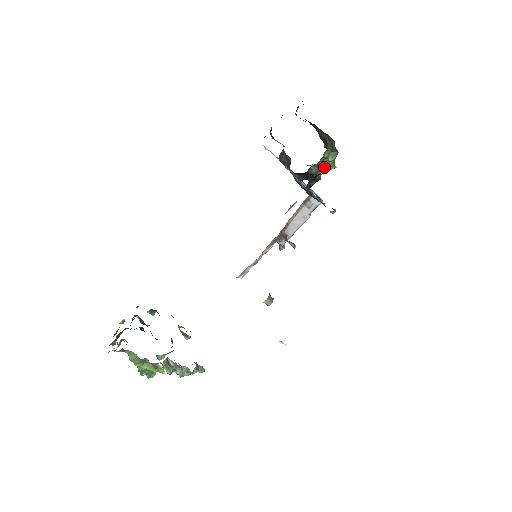
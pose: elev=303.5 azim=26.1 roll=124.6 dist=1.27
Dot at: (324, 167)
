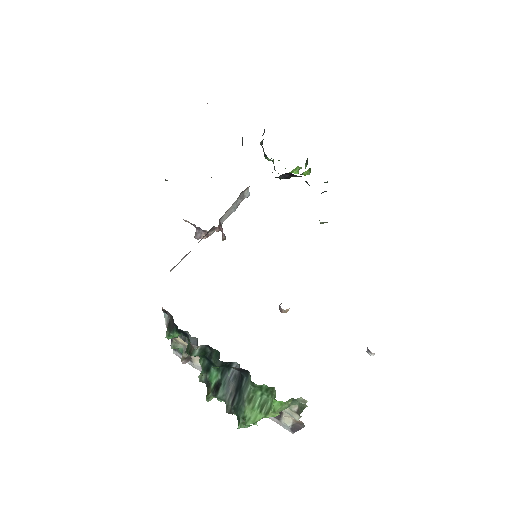
Dot at: occluded
